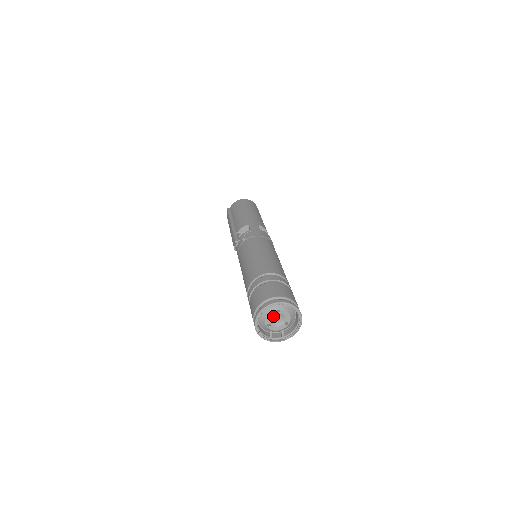
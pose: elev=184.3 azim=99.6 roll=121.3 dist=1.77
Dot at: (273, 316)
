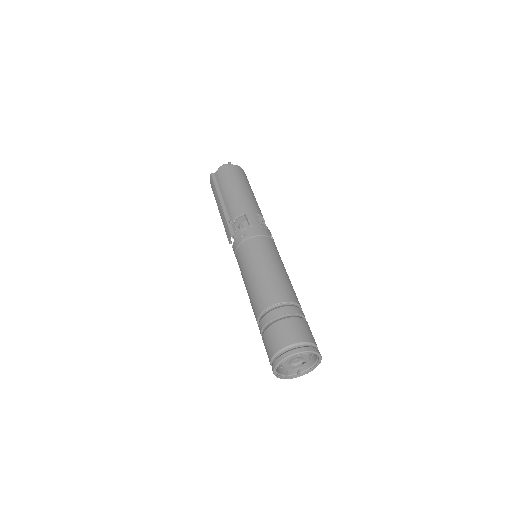
Dot at: (292, 359)
